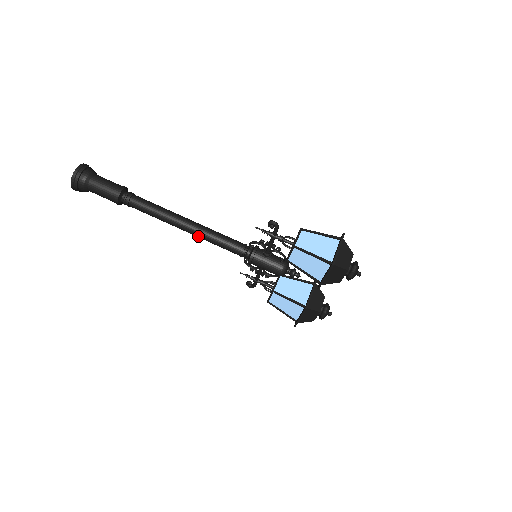
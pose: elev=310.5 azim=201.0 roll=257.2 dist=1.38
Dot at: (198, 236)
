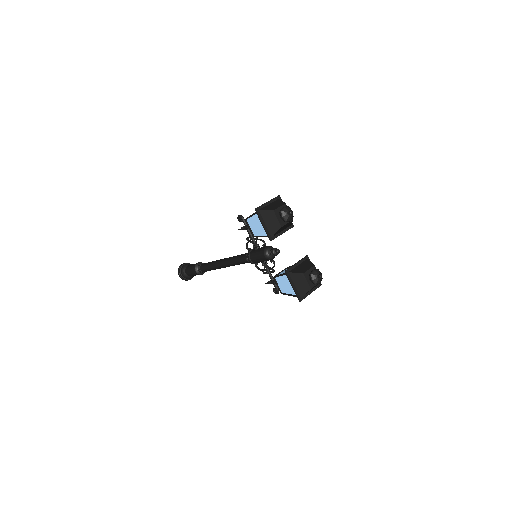
Dot at: (228, 264)
